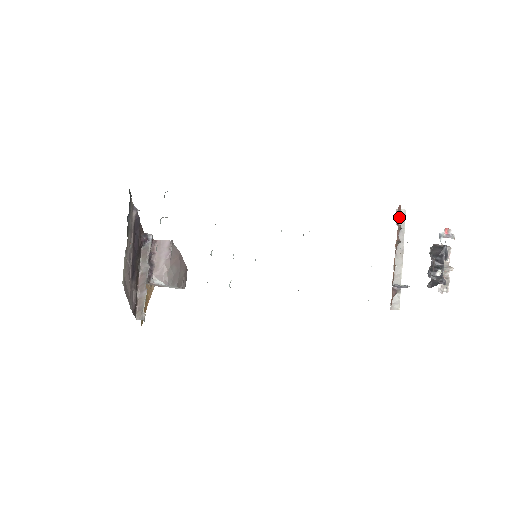
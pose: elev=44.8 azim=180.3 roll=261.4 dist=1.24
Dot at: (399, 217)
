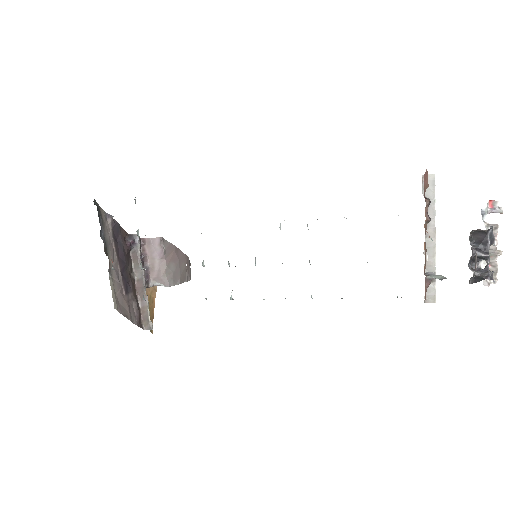
Dot at: (426, 187)
